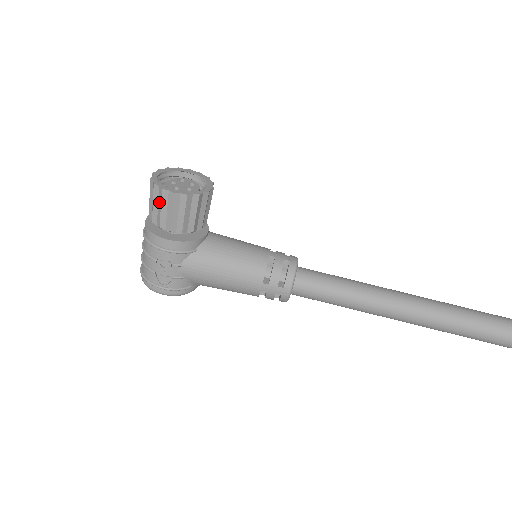
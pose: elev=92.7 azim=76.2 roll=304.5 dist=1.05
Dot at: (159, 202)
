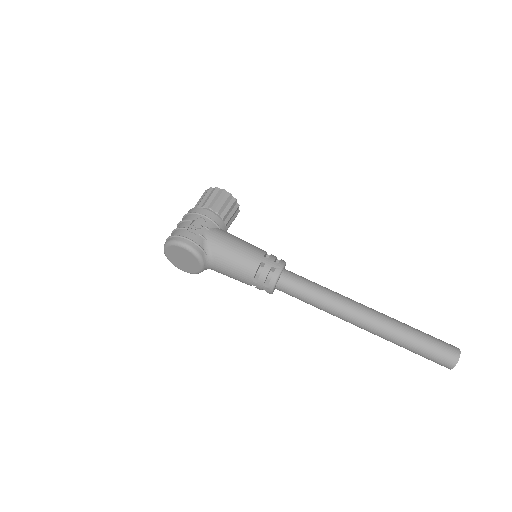
Dot at: (210, 194)
